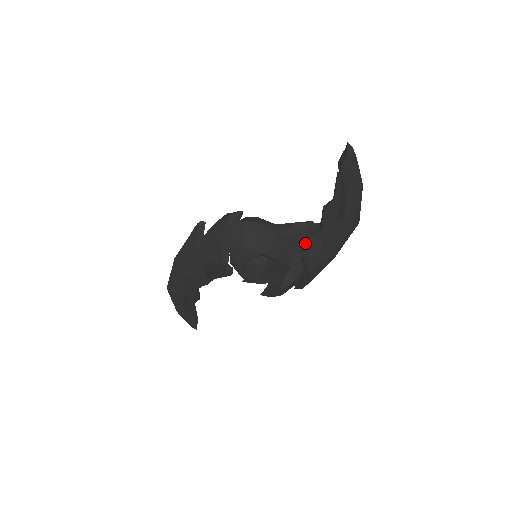
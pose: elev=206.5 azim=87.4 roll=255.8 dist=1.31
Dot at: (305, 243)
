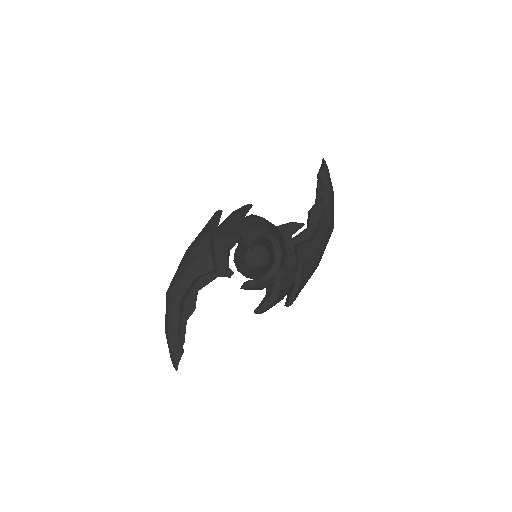
Dot at: (297, 239)
